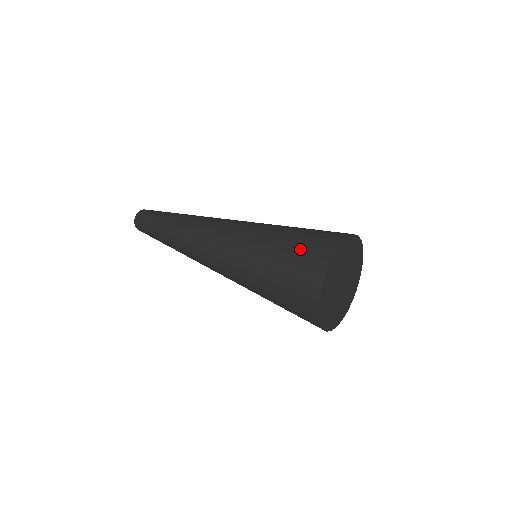
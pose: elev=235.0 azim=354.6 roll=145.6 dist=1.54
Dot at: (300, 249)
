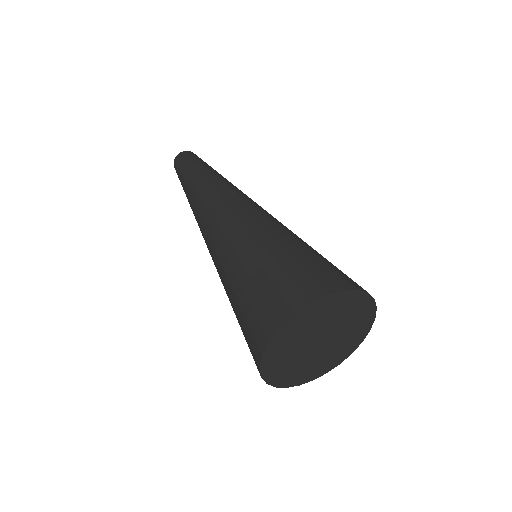
Dot at: (246, 312)
